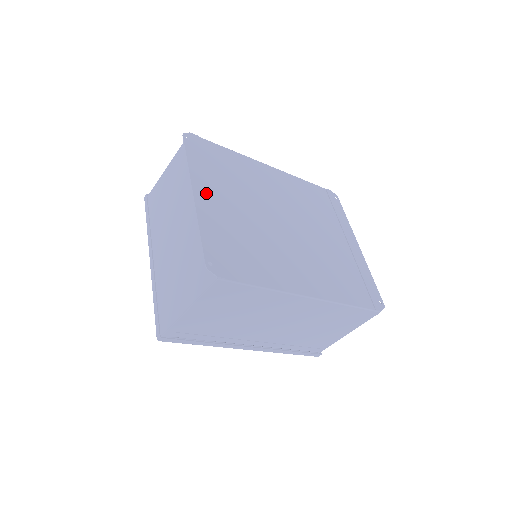
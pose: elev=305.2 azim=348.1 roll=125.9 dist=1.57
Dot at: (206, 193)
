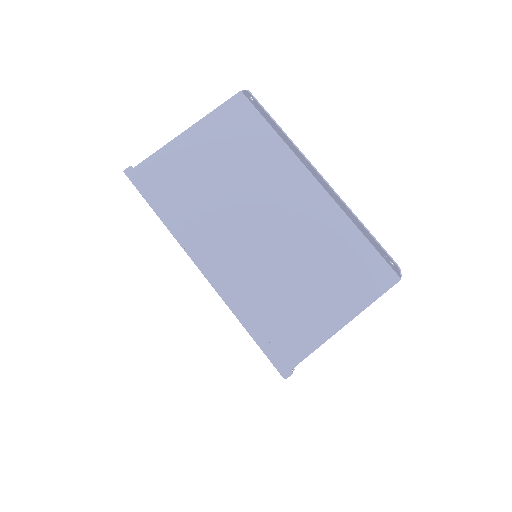
Dot at: (314, 177)
